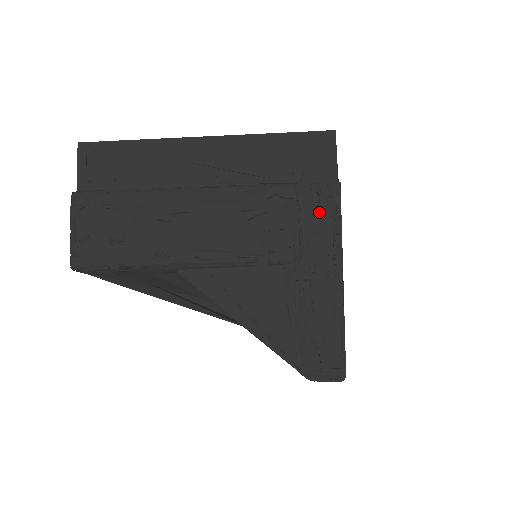
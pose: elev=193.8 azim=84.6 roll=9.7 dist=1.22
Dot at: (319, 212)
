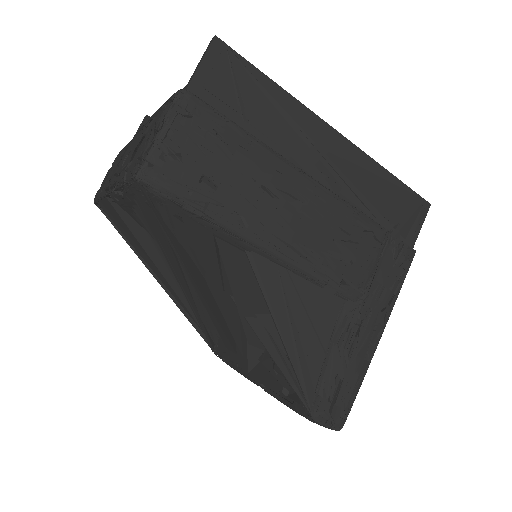
Dot at: (394, 269)
